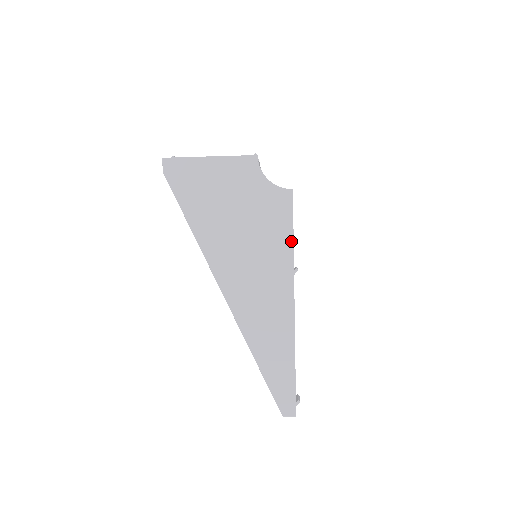
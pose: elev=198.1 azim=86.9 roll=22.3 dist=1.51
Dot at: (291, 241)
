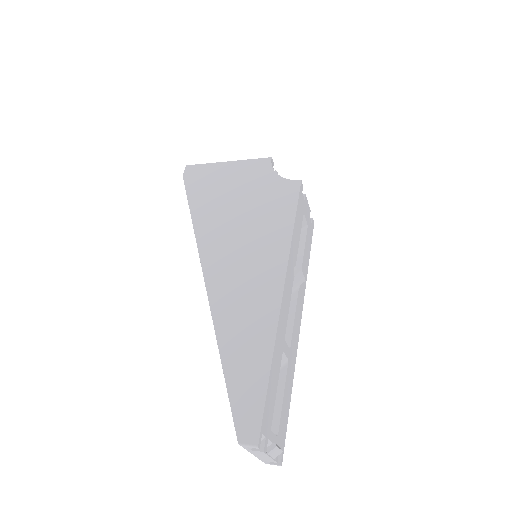
Dot at: (291, 224)
